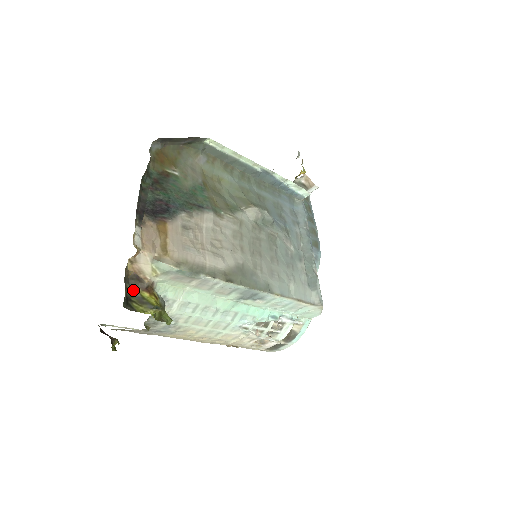
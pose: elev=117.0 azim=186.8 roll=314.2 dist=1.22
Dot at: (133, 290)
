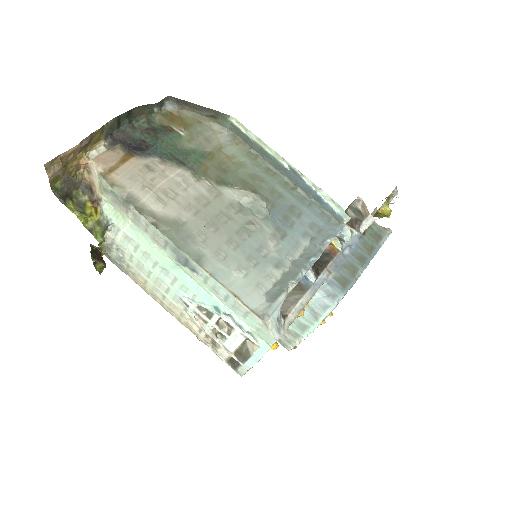
Dot at: (83, 196)
